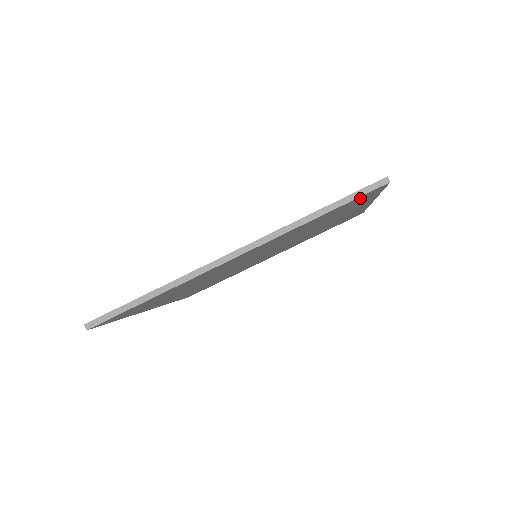
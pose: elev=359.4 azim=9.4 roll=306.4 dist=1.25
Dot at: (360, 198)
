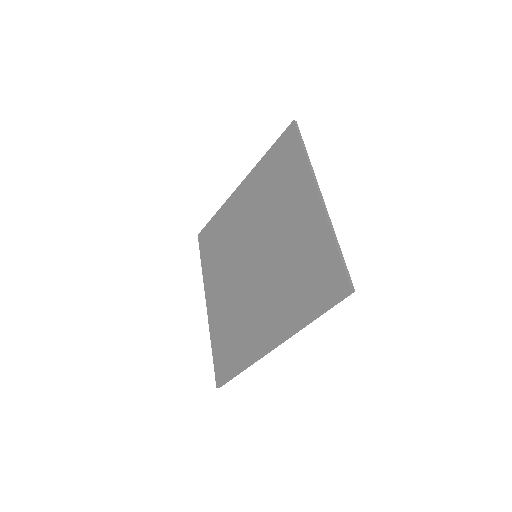
Dot at: (336, 289)
